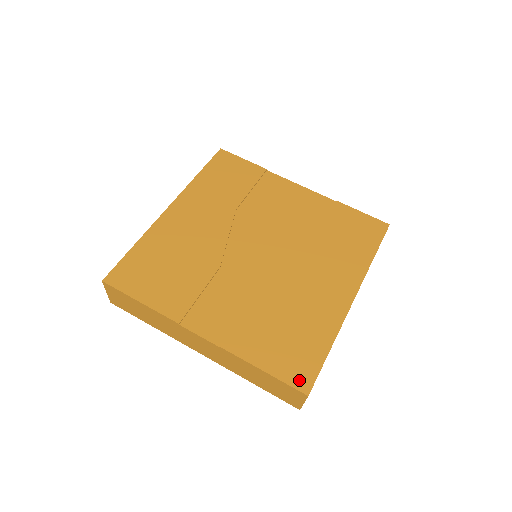
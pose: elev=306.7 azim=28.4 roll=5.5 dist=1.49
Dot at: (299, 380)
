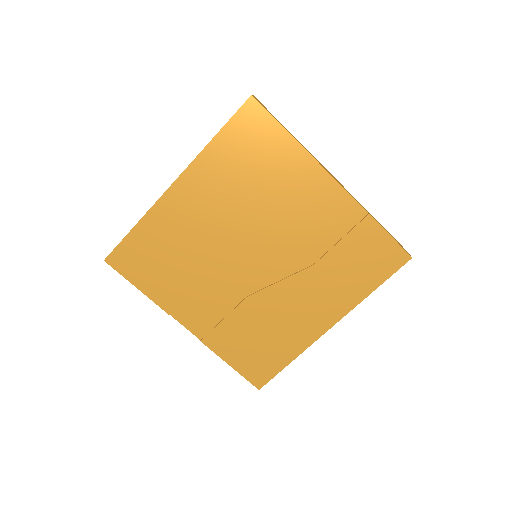
Dot at: (256, 379)
